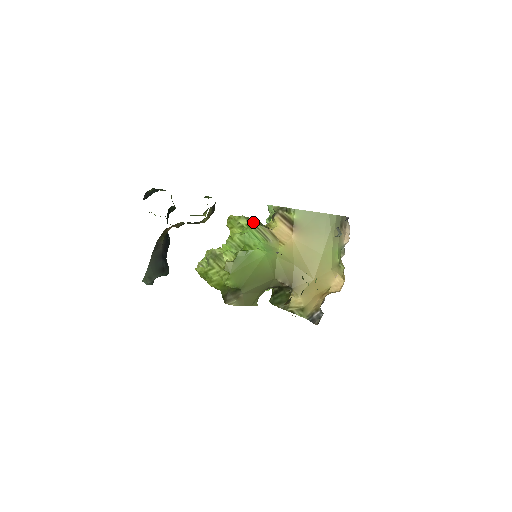
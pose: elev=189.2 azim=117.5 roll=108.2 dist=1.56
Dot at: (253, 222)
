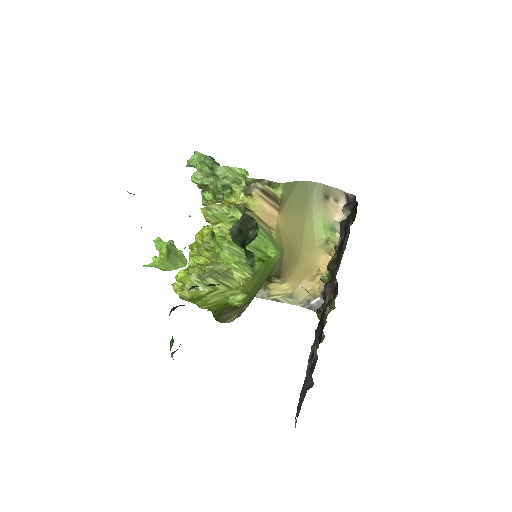
Dot at: (242, 210)
